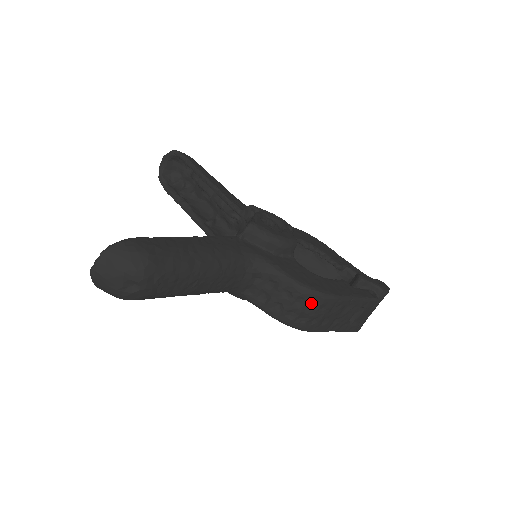
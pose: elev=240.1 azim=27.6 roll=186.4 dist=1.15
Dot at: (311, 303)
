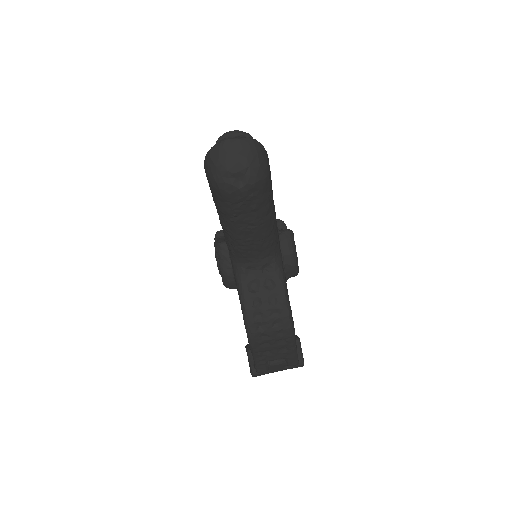
Dot at: (279, 322)
